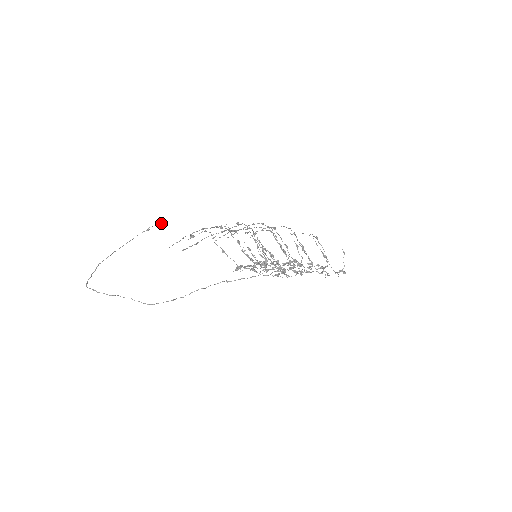
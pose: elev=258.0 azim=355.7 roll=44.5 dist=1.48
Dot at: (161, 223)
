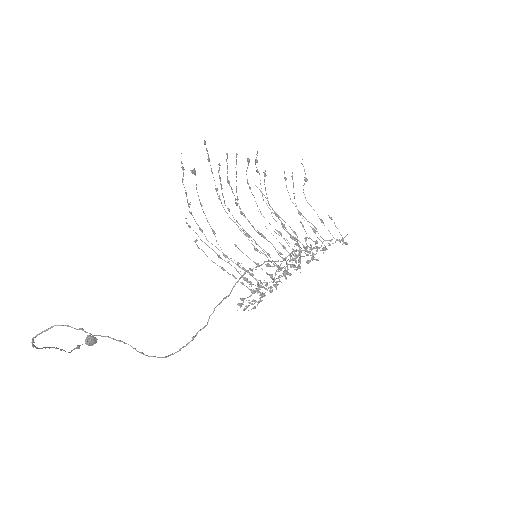
Dot at: (93, 337)
